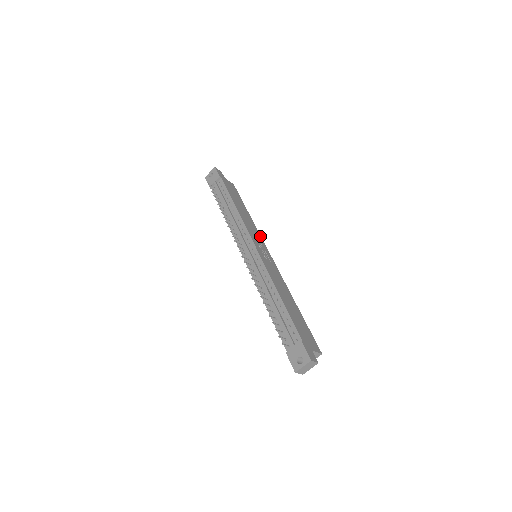
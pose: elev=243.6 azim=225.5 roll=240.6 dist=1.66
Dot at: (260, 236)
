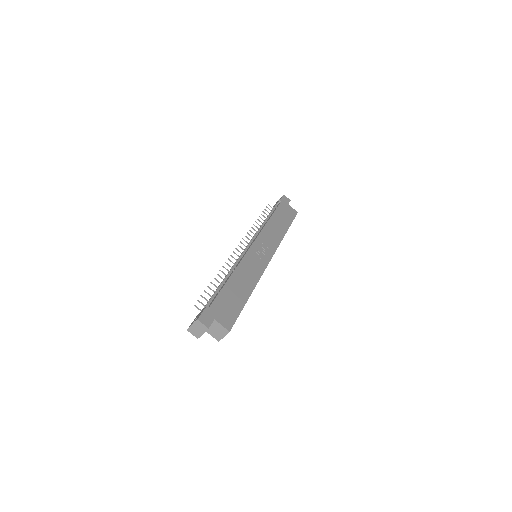
Dot at: (277, 246)
